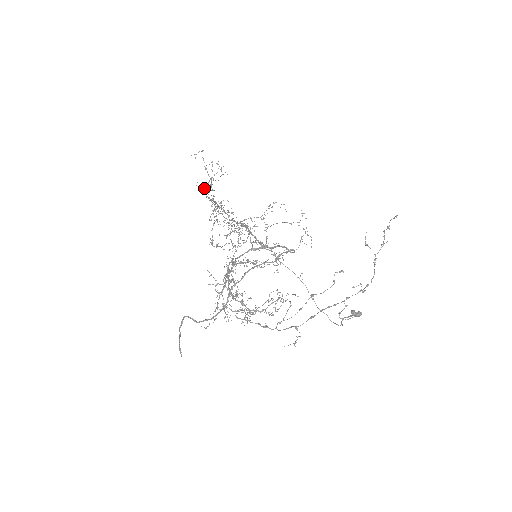
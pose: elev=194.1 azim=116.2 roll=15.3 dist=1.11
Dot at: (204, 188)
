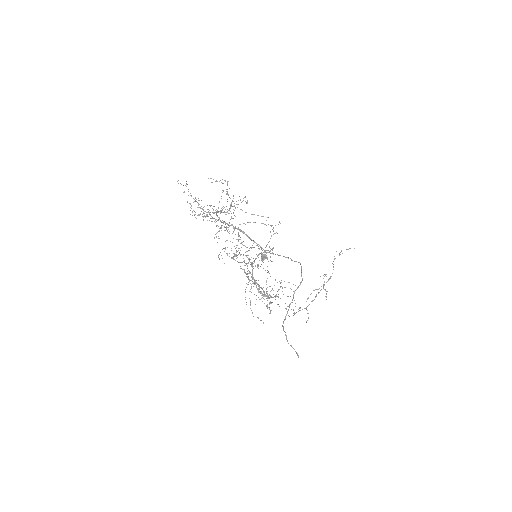
Dot at: occluded
